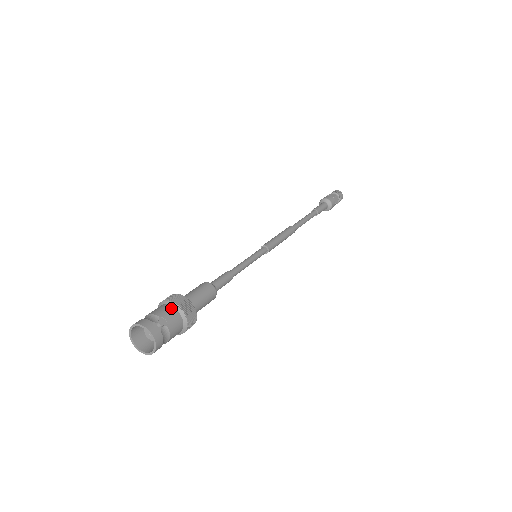
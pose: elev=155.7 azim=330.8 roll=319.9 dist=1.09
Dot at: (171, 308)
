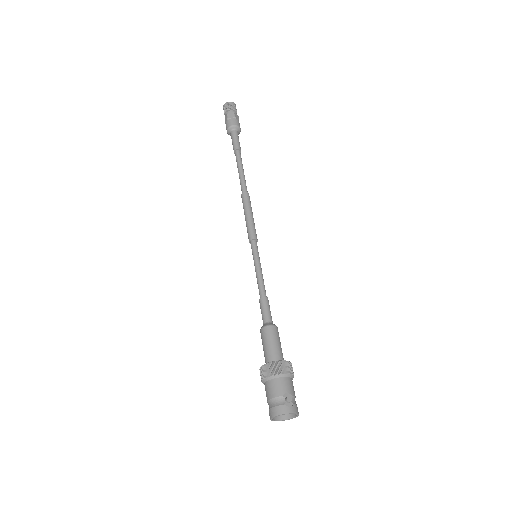
Dot at: (279, 380)
